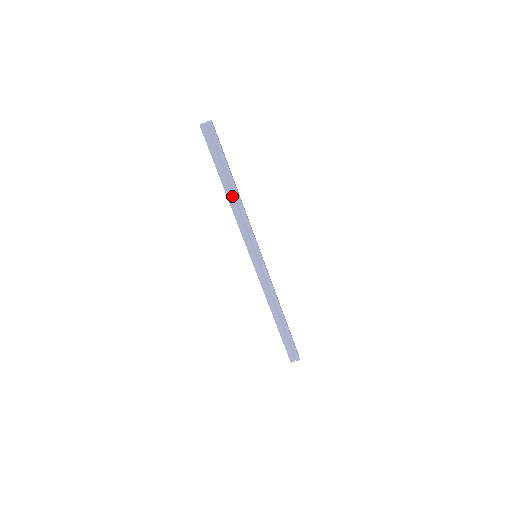
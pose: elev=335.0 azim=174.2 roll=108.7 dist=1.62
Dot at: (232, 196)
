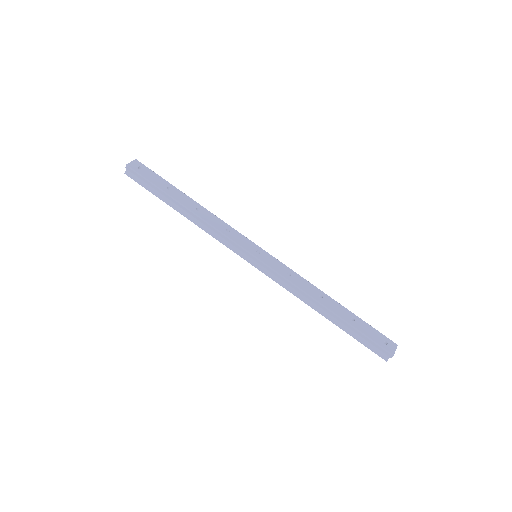
Dot at: (189, 214)
